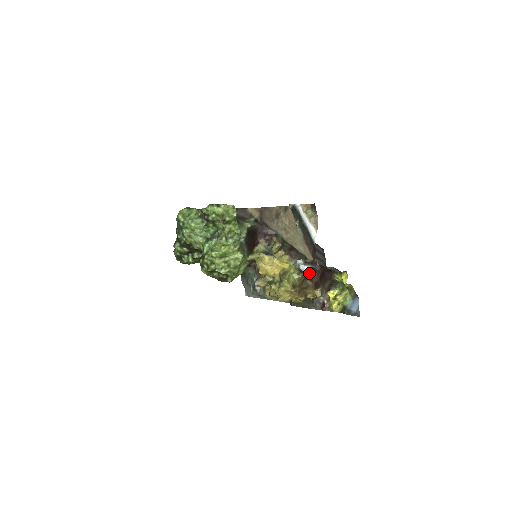
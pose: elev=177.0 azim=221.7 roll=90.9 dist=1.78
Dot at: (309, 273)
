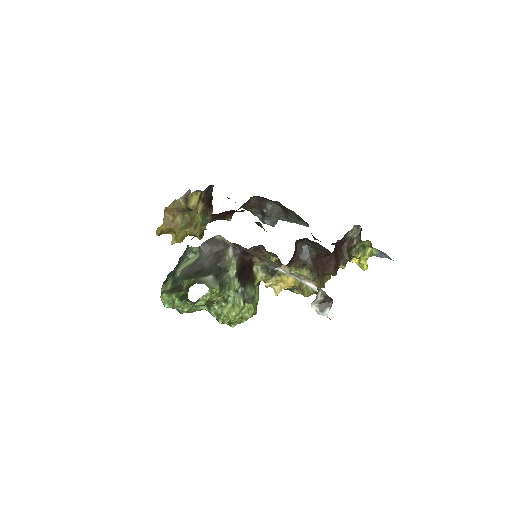
Dot at: (323, 267)
